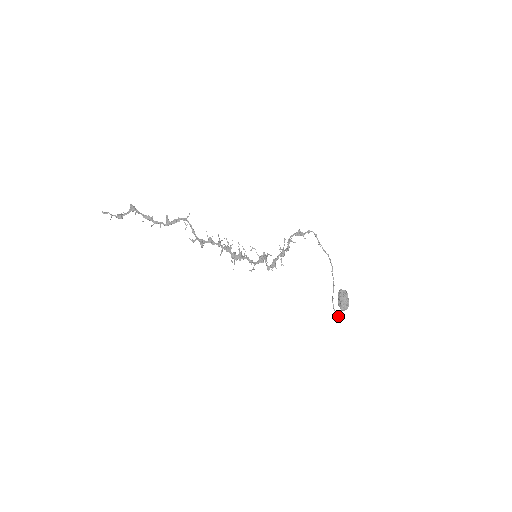
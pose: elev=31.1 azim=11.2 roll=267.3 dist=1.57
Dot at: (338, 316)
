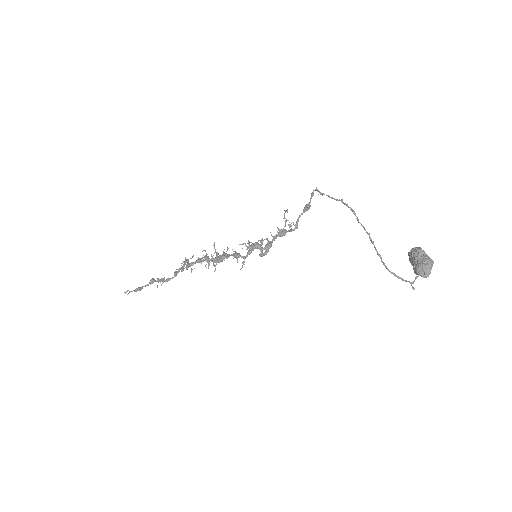
Dot at: (410, 283)
